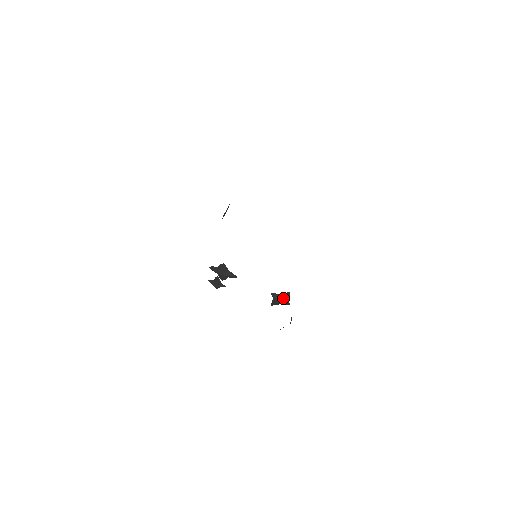
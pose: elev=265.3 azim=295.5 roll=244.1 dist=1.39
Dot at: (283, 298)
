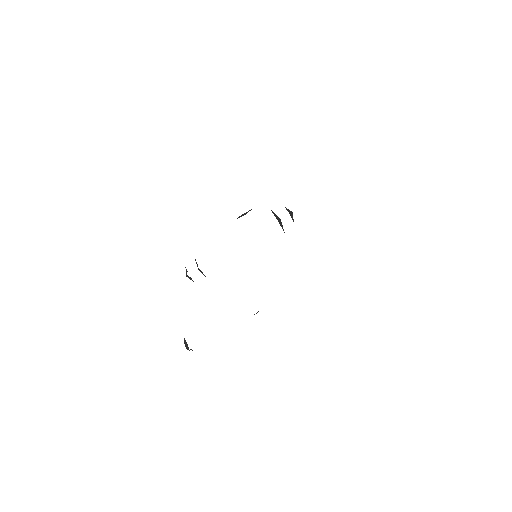
Dot at: (187, 348)
